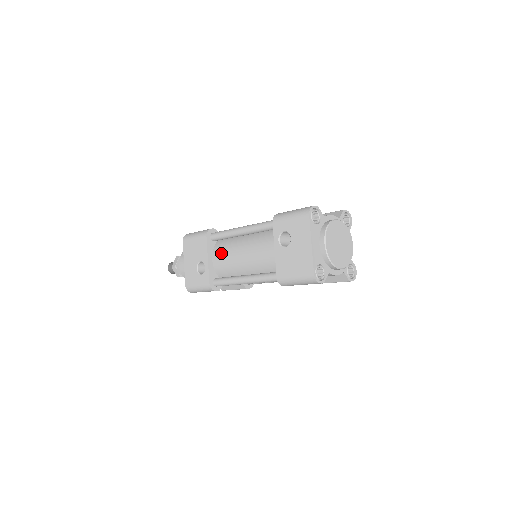
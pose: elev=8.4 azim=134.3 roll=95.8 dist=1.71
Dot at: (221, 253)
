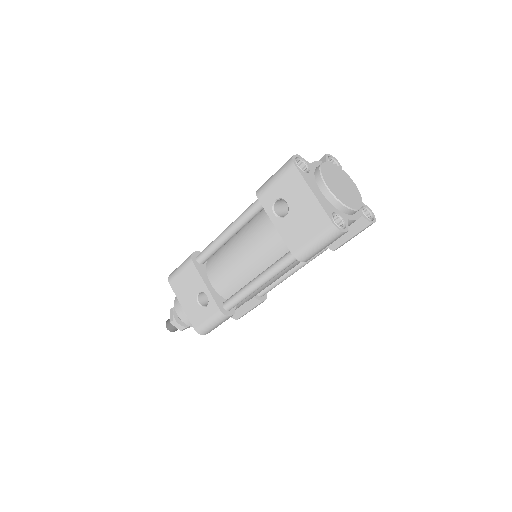
Dot at: (217, 271)
